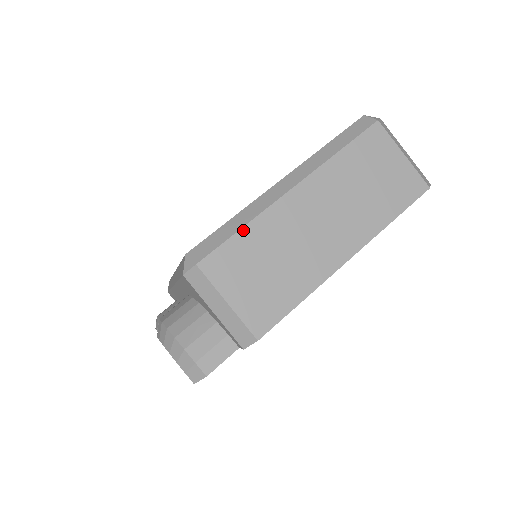
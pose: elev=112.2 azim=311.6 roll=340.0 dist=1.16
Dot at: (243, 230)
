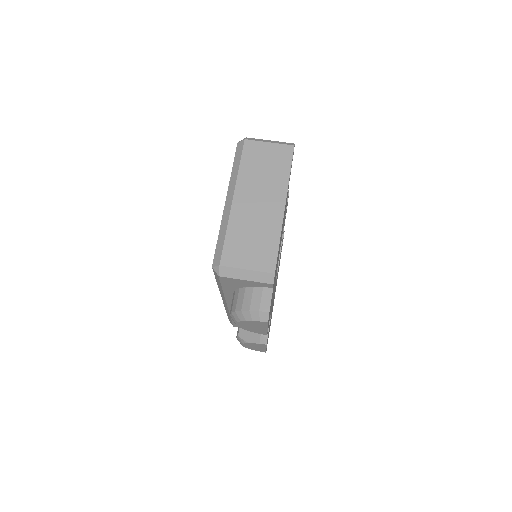
Dot at: (227, 235)
